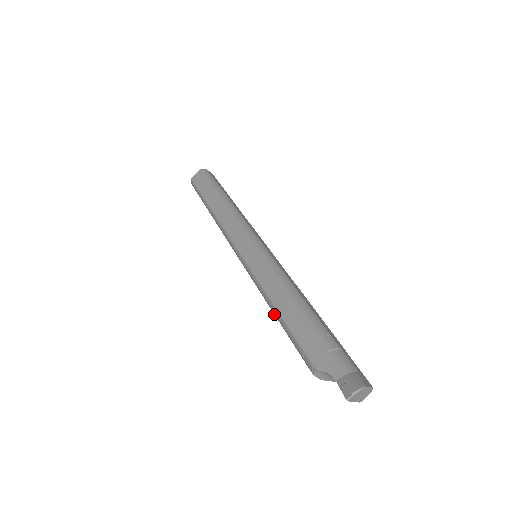
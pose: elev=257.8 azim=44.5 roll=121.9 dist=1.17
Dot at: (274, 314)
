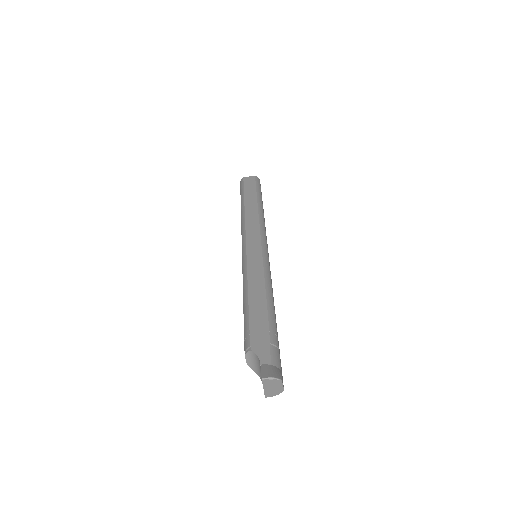
Dot at: (243, 299)
